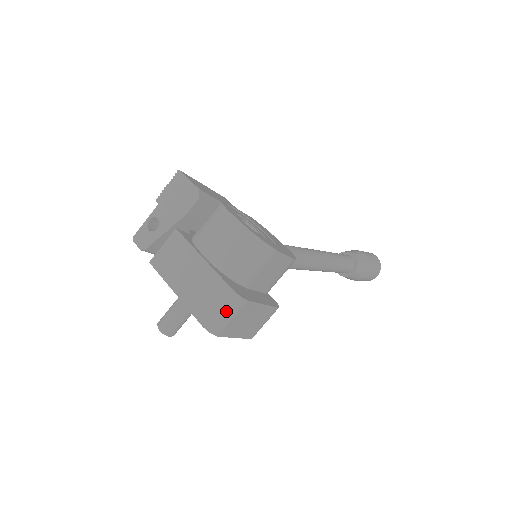
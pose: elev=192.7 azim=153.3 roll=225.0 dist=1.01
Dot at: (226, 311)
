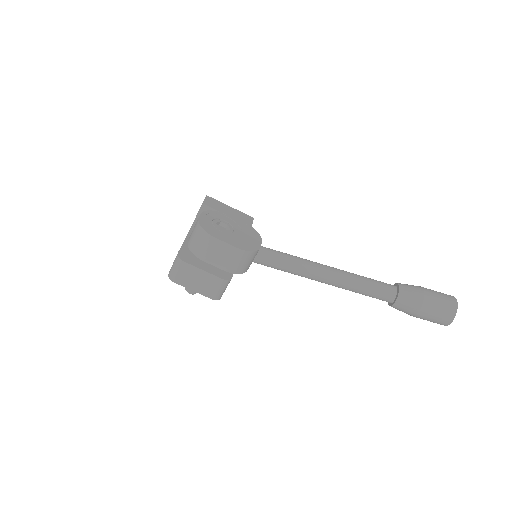
Dot at: (174, 266)
